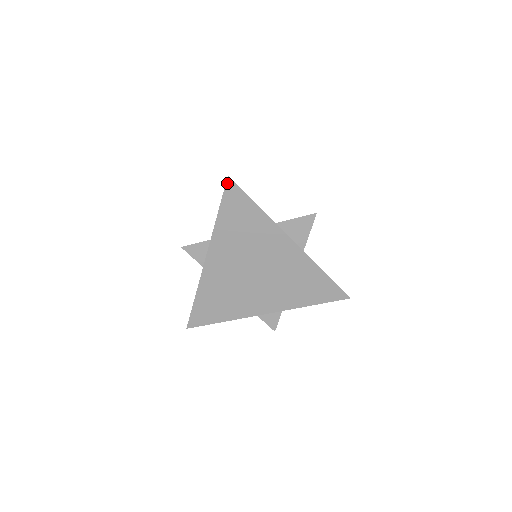
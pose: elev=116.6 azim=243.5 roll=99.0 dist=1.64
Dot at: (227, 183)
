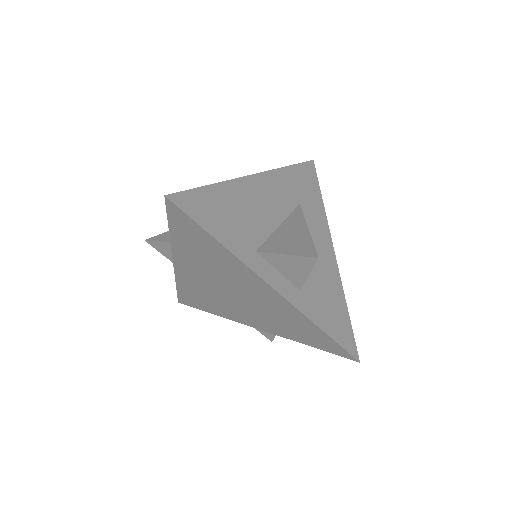
Dot at: (167, 203)
